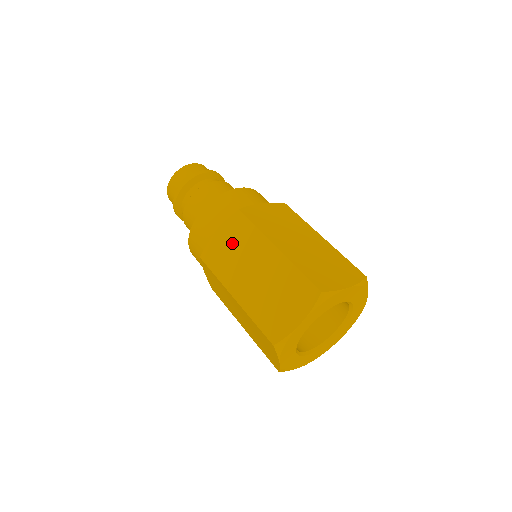
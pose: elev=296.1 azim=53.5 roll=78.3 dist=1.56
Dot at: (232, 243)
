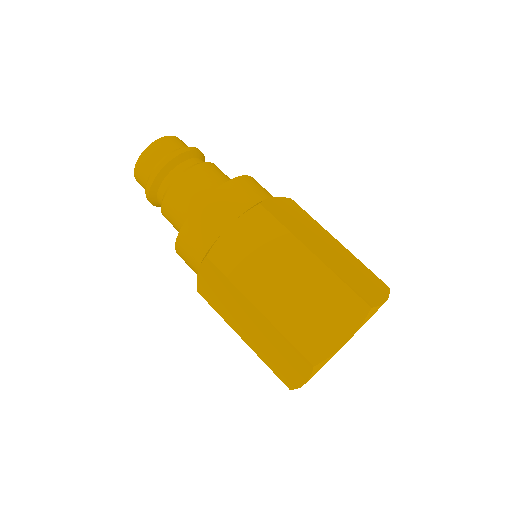
Dot at: (252, 243)
